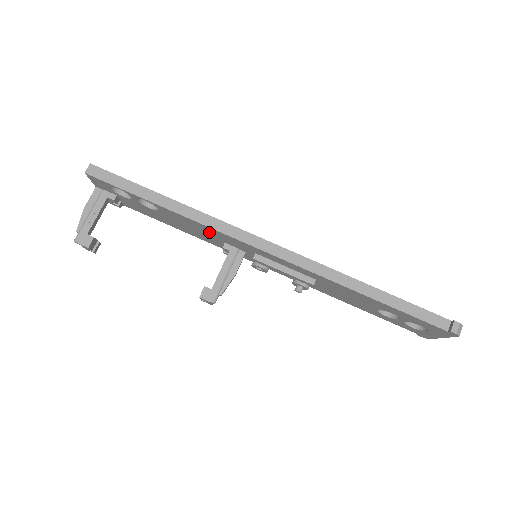
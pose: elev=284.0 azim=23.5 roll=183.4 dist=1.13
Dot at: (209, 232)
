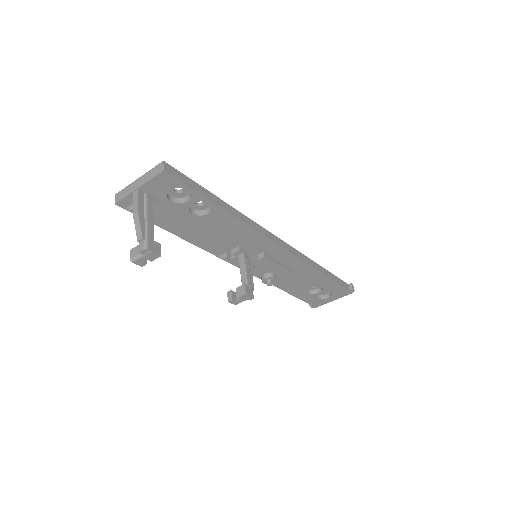
Dot at: (239, 235)
